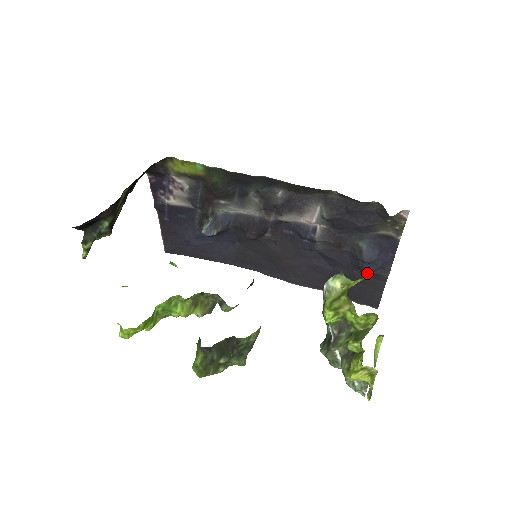
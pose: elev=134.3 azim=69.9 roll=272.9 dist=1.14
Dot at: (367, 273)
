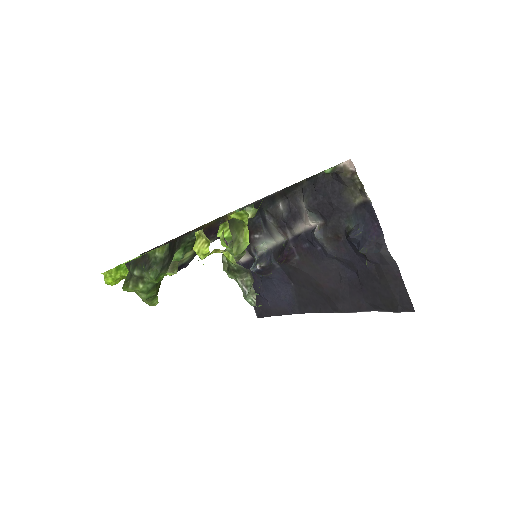
Dot at: (366, 255)
